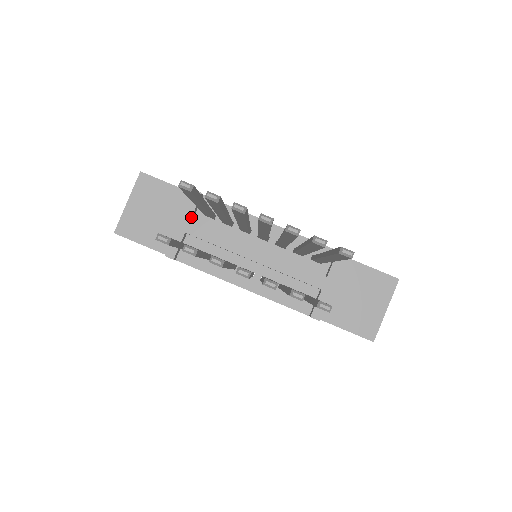
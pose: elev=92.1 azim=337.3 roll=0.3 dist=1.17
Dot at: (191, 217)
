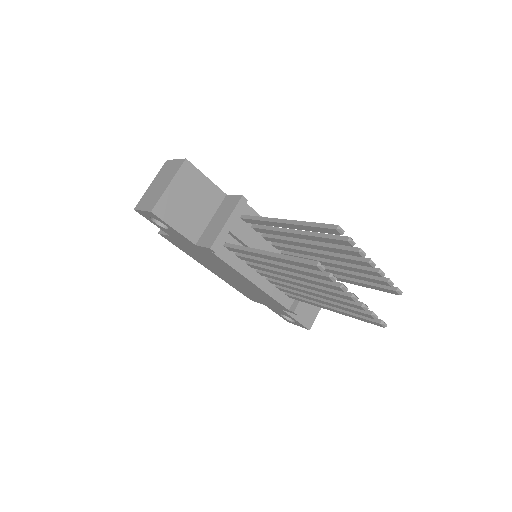
Dot at: (236, 219)
